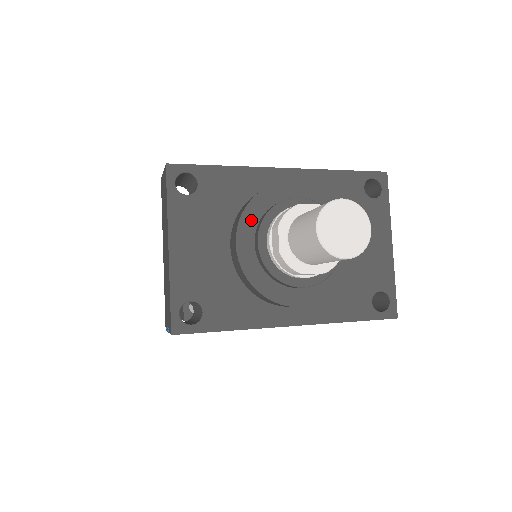
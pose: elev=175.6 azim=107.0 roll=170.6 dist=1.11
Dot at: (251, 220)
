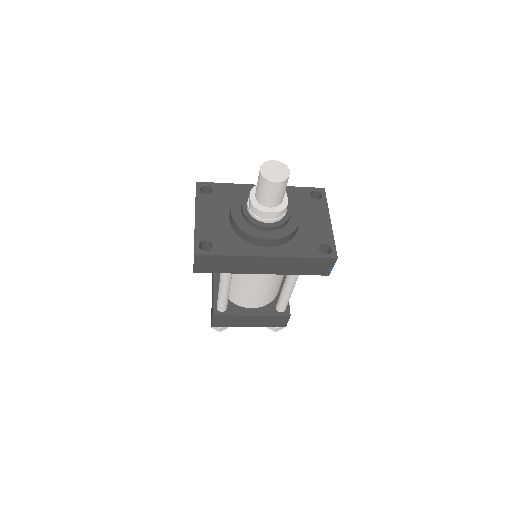
Dot at: (239, 200)
